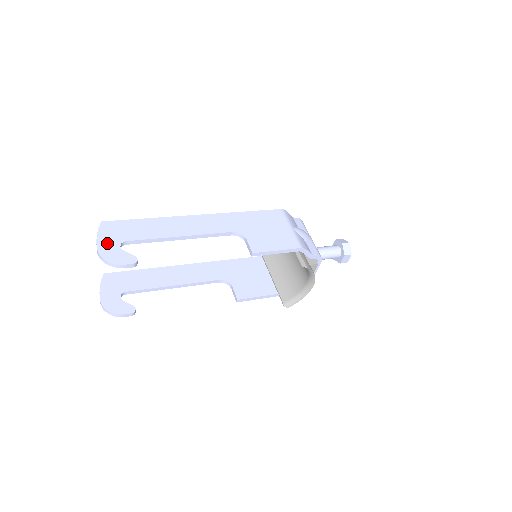
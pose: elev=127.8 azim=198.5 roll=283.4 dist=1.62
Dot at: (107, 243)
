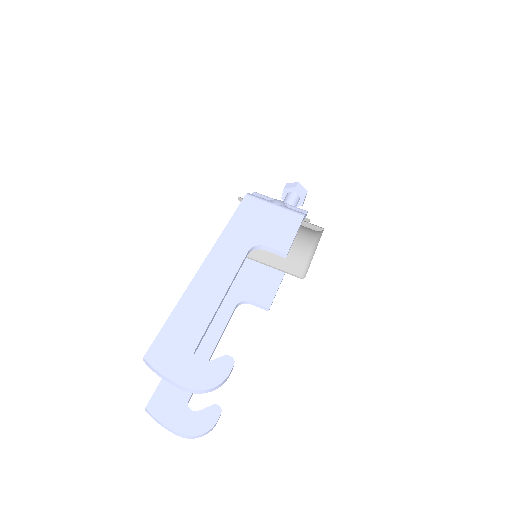
Dot at: (184, 372)
